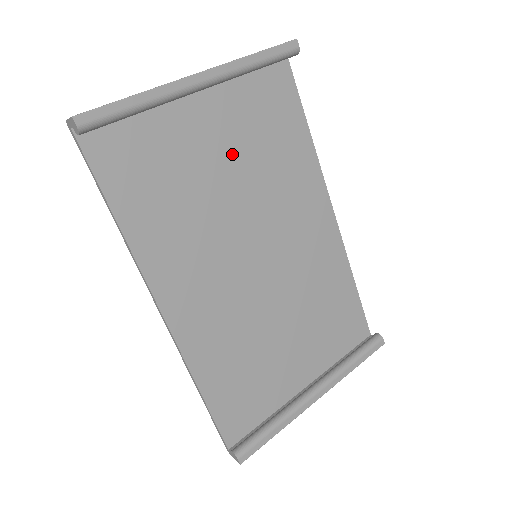
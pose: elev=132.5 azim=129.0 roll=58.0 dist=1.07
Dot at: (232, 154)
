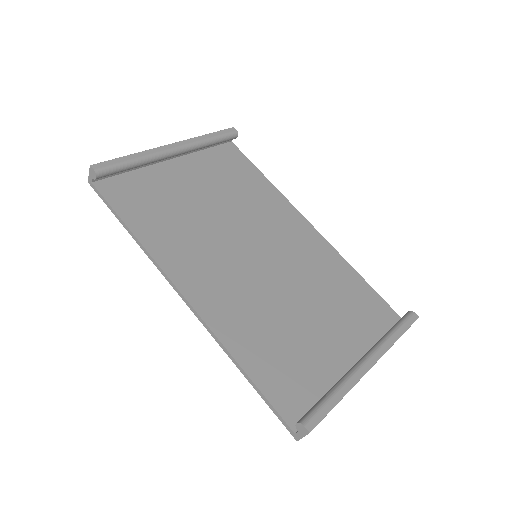
Dot at: (212, 193)
